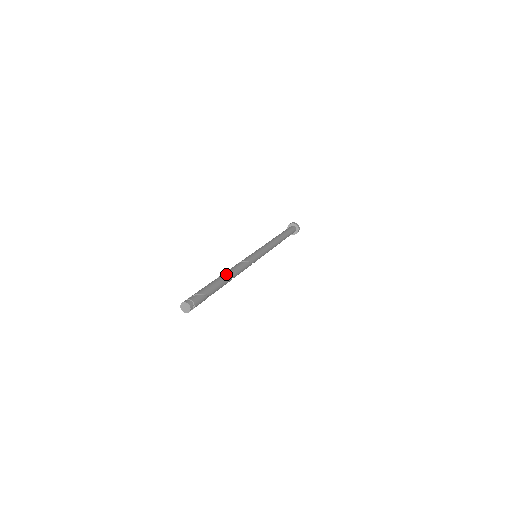
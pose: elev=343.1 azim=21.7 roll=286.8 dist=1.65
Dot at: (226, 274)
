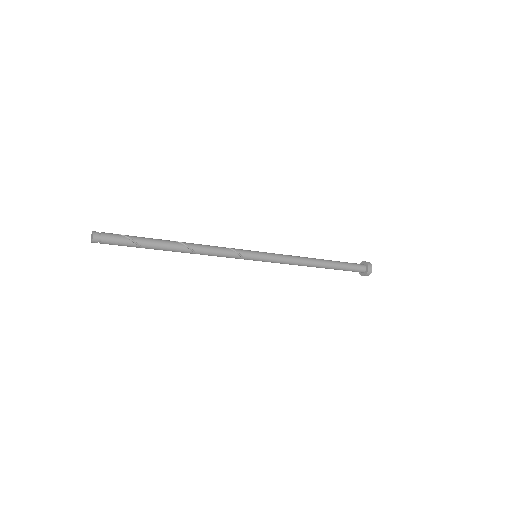
Dot at: occluded
